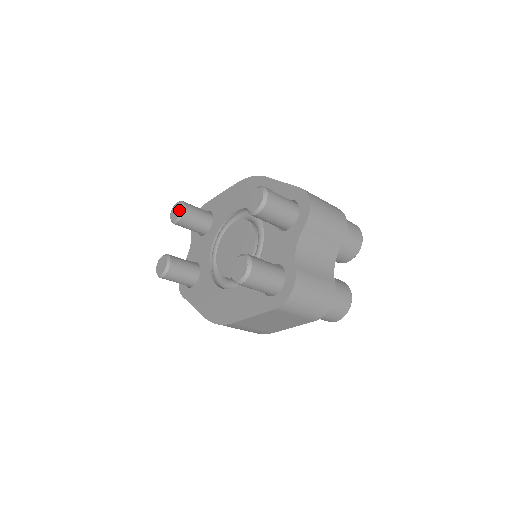
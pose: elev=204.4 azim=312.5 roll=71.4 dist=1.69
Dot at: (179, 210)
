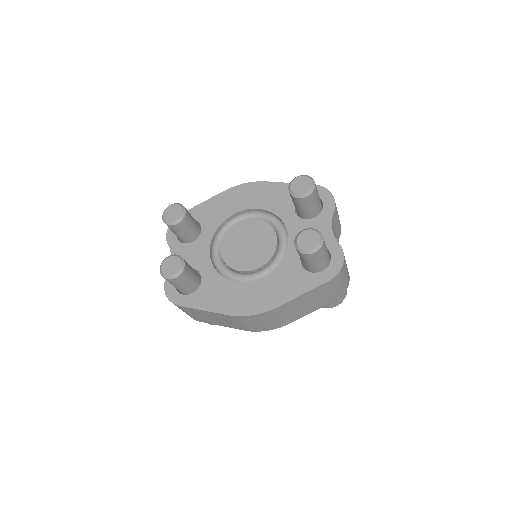
Dot at: (180, 211)
